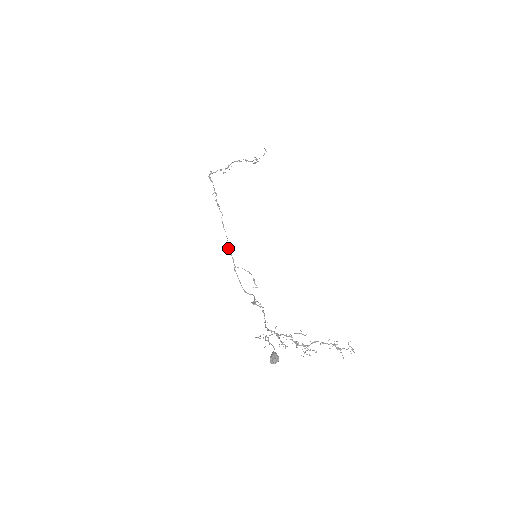
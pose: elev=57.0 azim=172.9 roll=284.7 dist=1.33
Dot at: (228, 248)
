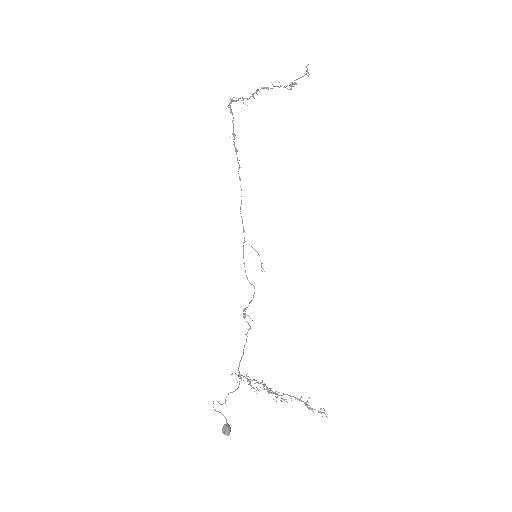
Dot at: occluded
